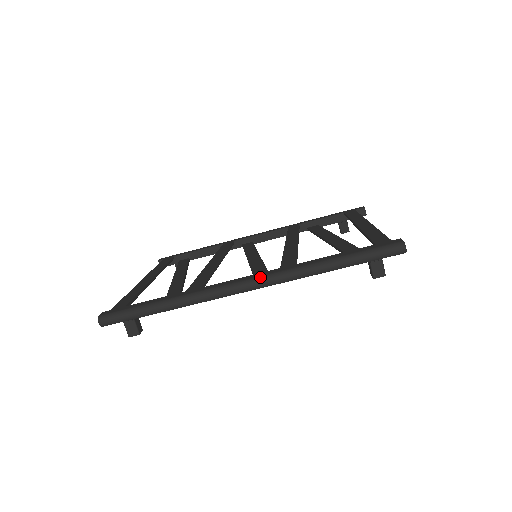
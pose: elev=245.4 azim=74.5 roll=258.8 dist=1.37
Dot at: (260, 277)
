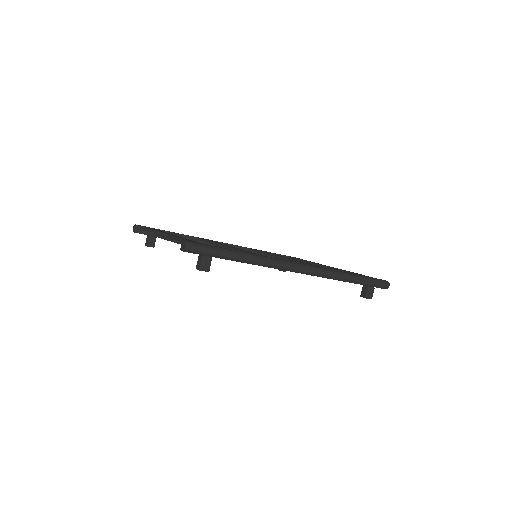
Dot at: (311, 266)
